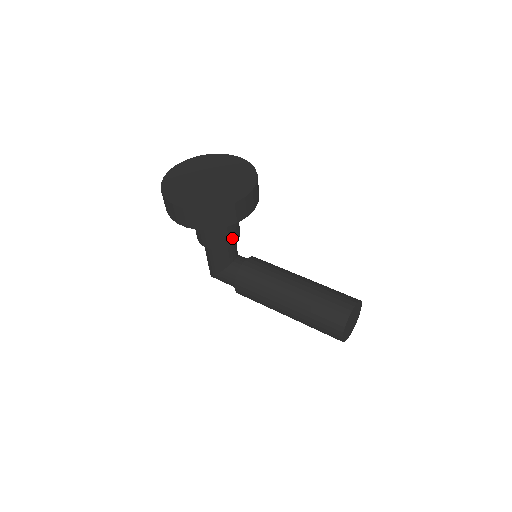
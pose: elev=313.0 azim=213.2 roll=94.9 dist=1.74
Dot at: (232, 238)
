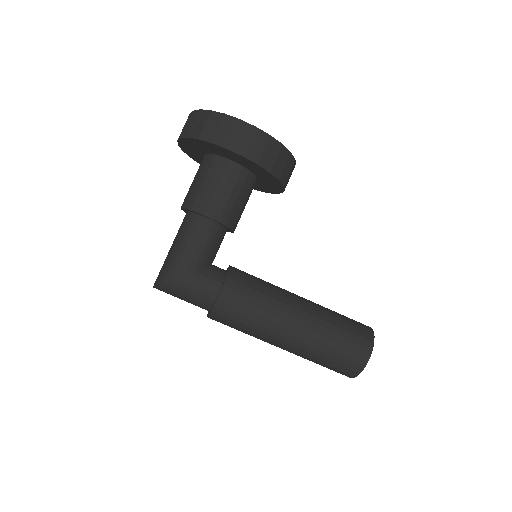
Dot at: (237, 222)
